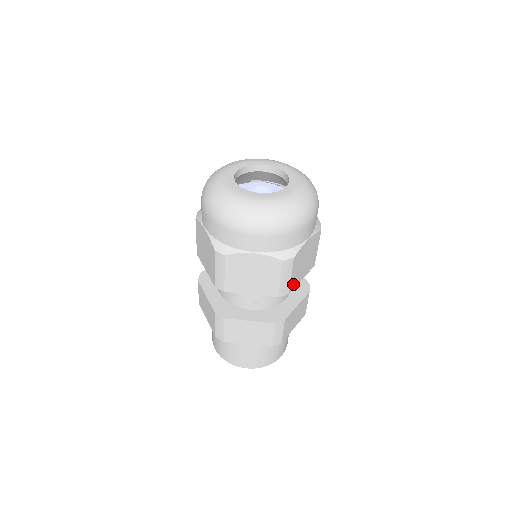
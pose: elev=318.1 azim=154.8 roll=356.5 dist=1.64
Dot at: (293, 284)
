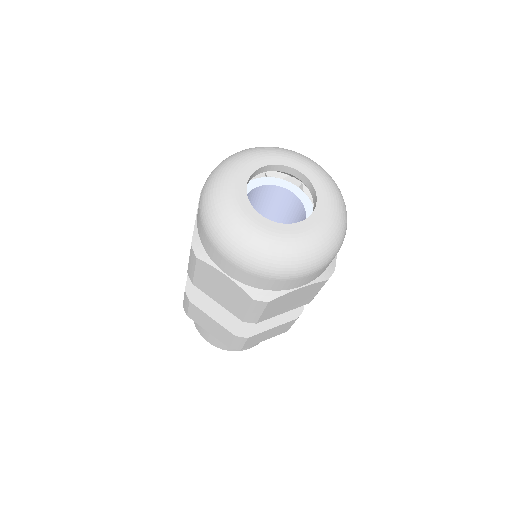
Dot at: (266, 317)
